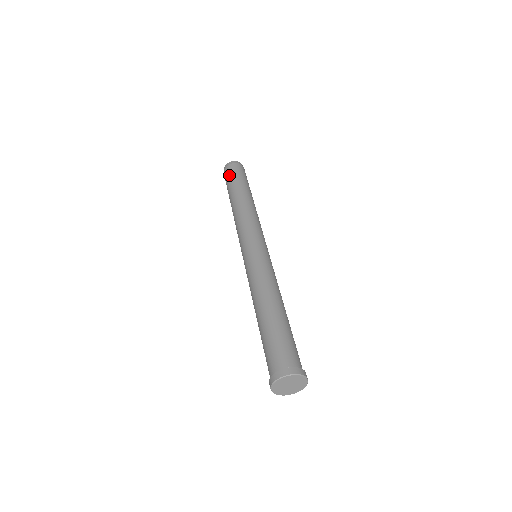
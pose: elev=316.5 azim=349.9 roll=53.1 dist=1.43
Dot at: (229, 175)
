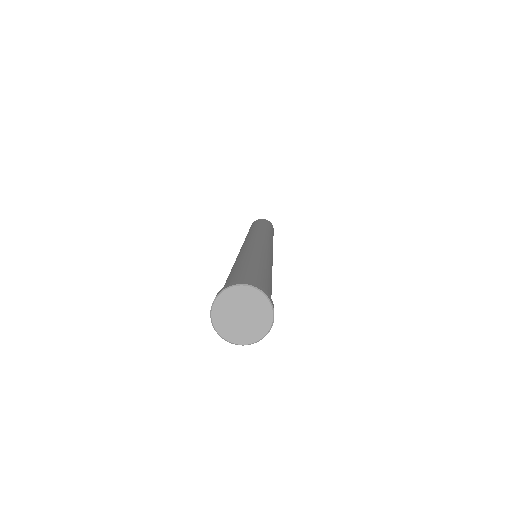
Dot at: (251, 225)
